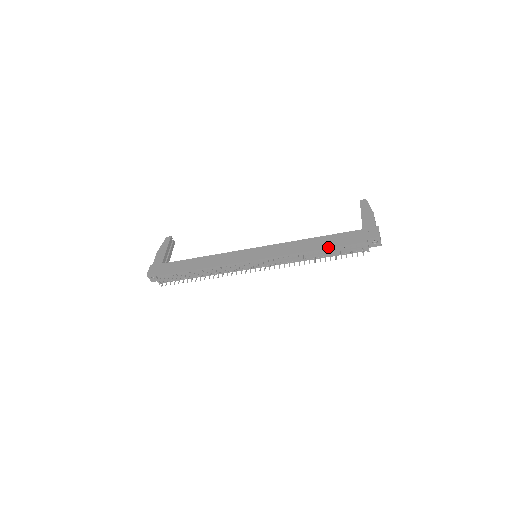
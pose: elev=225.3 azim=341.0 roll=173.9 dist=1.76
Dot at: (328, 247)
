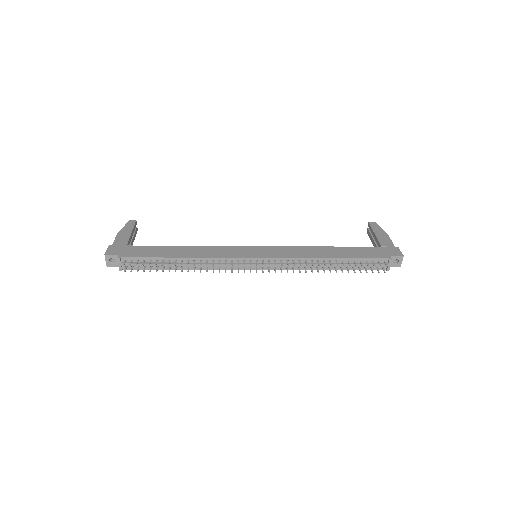
Dot at: (348, 257)
